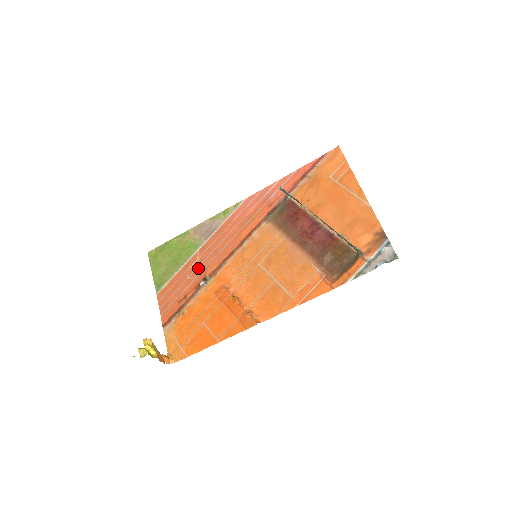
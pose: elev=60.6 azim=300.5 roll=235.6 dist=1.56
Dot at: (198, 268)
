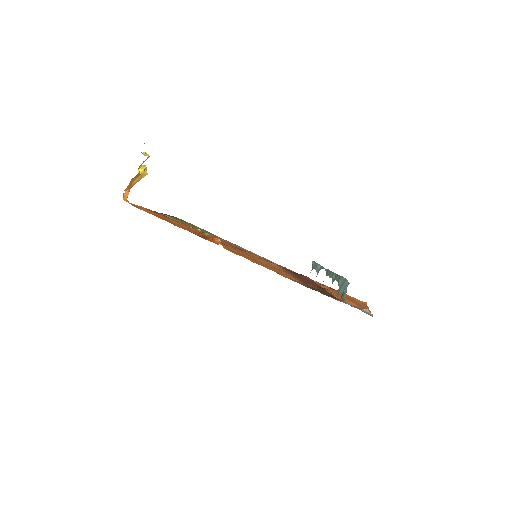
Dot at: occluded
